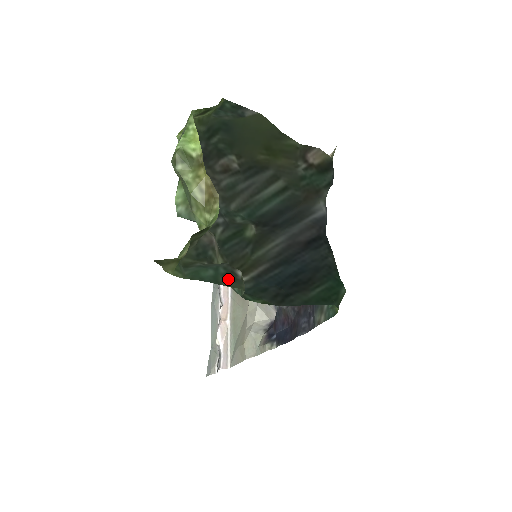
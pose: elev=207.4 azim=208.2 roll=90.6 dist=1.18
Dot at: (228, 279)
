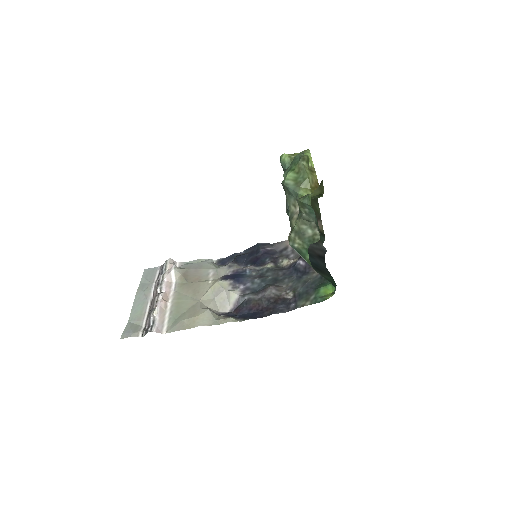
Dot at: occluded
